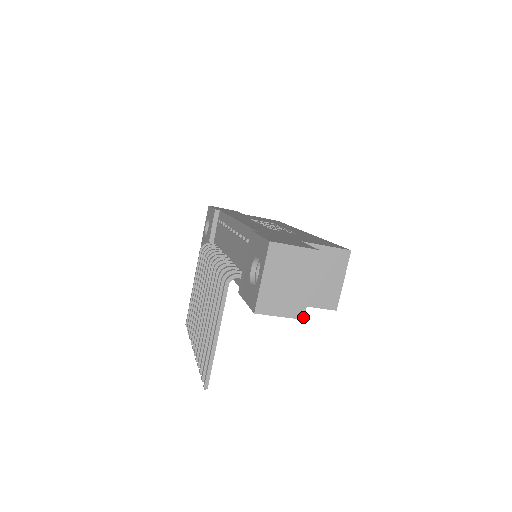
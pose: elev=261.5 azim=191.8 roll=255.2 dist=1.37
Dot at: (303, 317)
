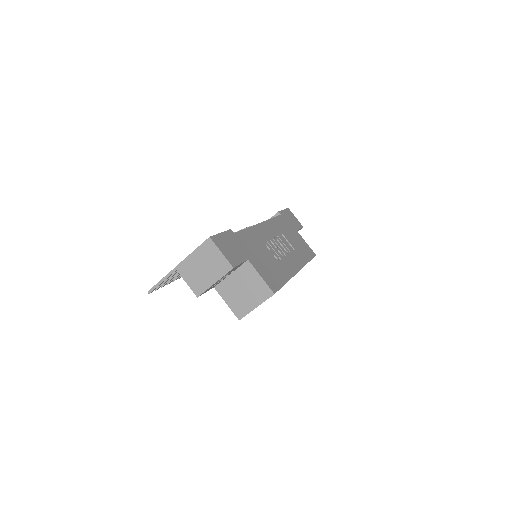
Dot at: (198, 296)
